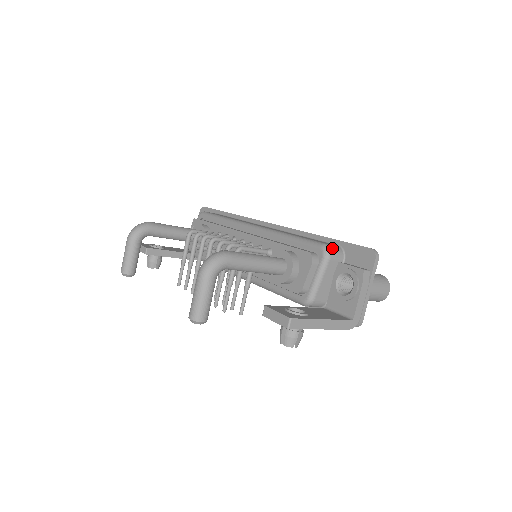
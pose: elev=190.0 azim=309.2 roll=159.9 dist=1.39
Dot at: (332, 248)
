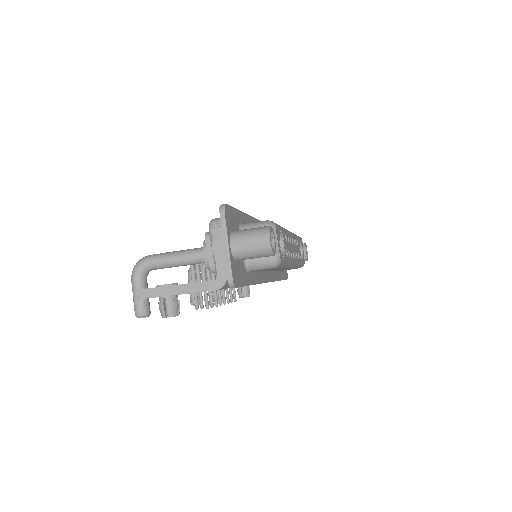
Dot at: (216, 220)
